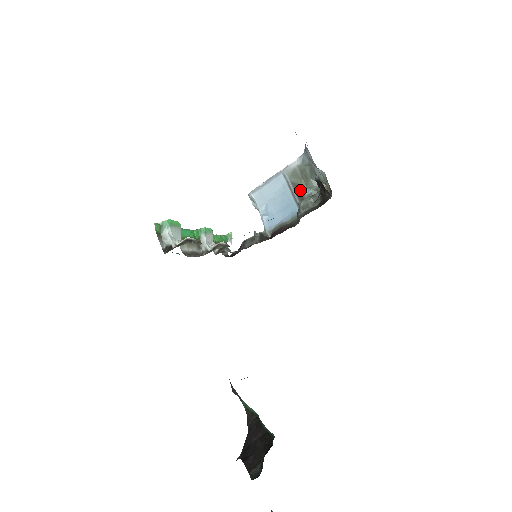
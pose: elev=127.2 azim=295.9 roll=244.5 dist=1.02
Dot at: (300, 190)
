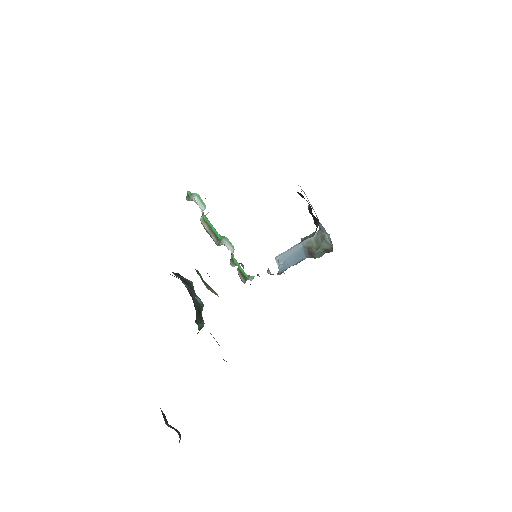
Dot at: (312, 252)
